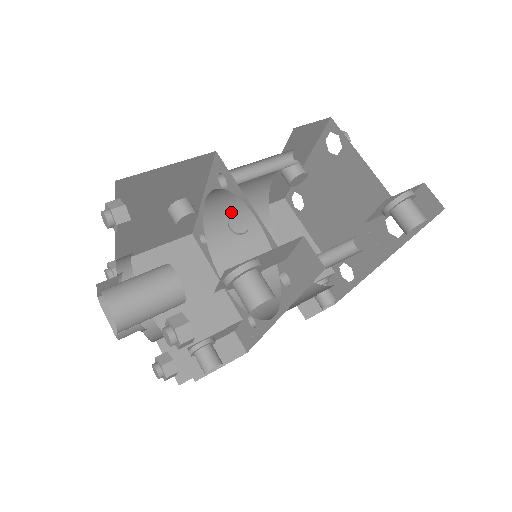
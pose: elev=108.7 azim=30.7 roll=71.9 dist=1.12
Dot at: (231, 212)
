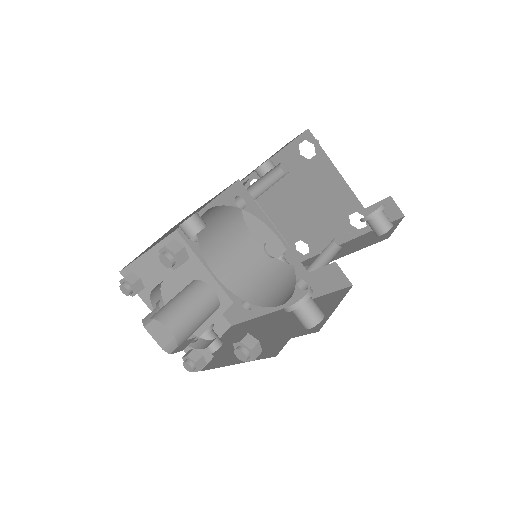
Dot at: (217, 210)
